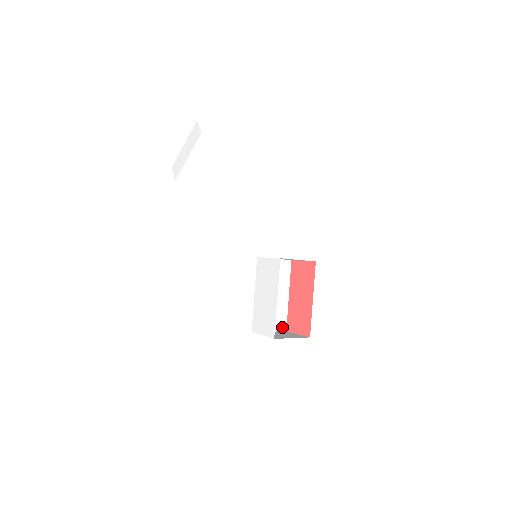
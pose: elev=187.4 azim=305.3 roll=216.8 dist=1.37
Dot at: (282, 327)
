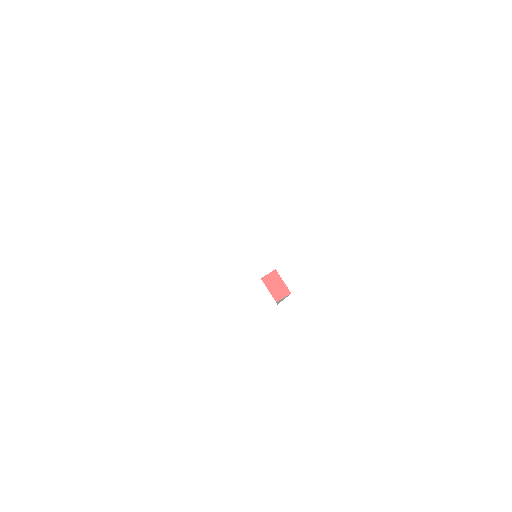
Dot at: occluded
